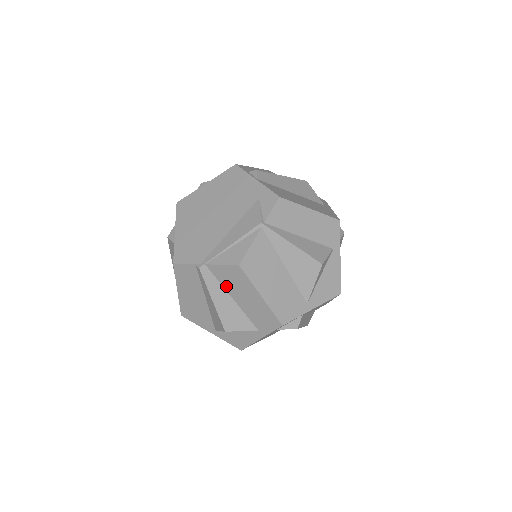
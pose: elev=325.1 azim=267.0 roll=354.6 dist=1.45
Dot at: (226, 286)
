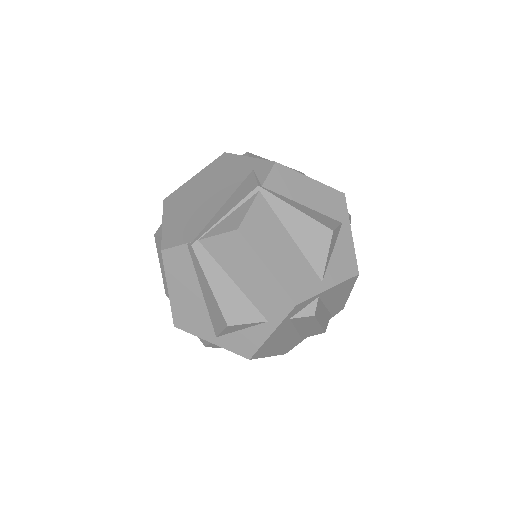
Dot at: (224, 265)
